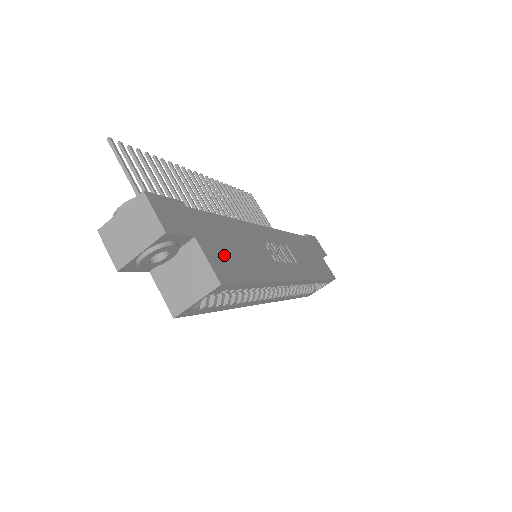
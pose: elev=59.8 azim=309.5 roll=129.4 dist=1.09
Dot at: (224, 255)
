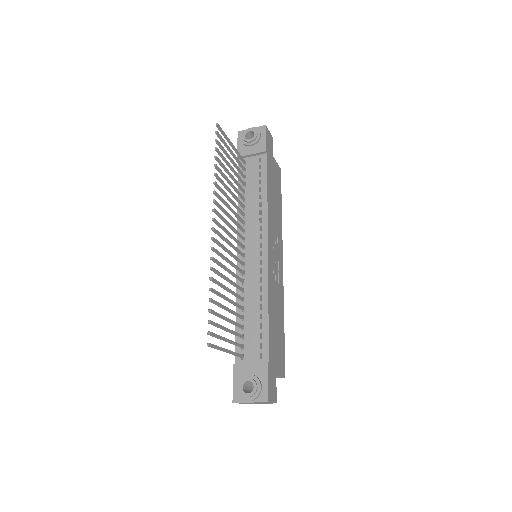
Dot at: (279, 353)
